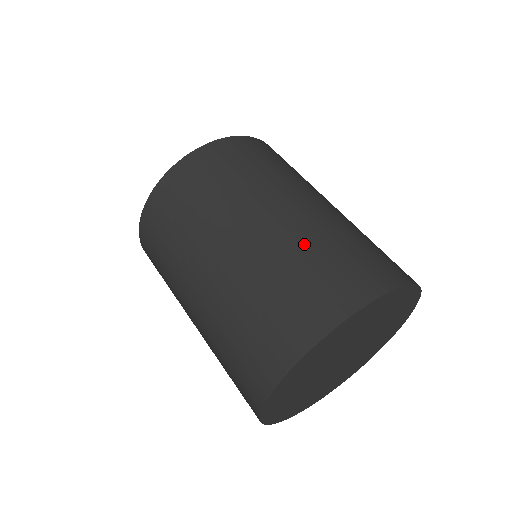
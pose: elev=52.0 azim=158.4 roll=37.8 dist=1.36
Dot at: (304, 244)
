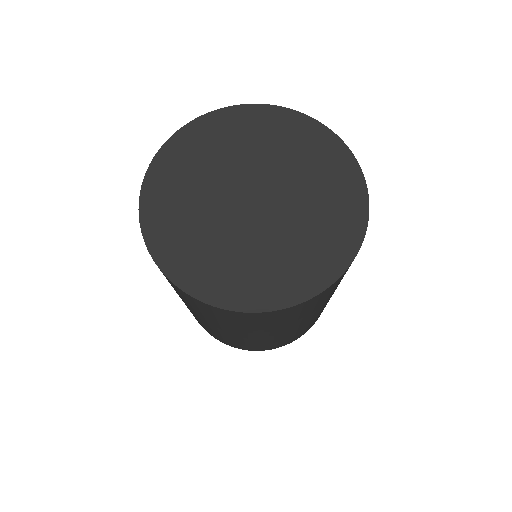
Dot at: occluded
